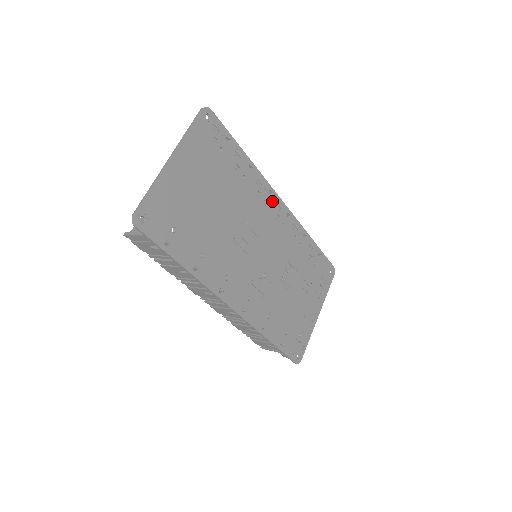
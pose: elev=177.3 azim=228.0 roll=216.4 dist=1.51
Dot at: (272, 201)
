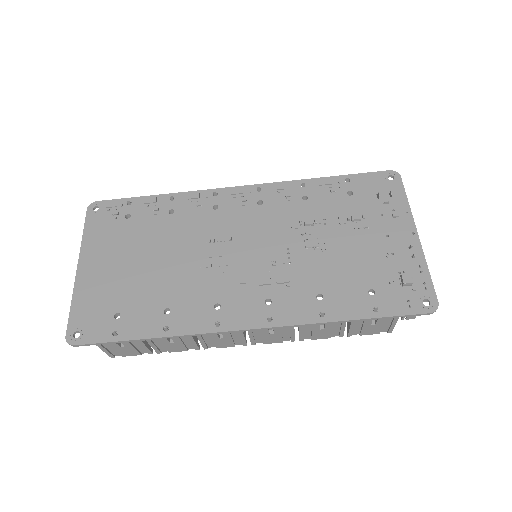
Dot at: (225, 198)
